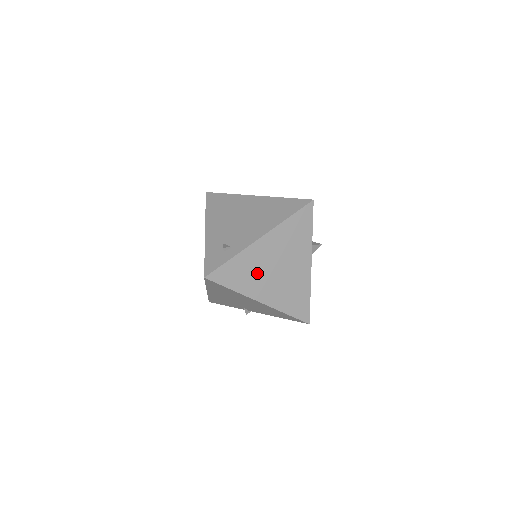
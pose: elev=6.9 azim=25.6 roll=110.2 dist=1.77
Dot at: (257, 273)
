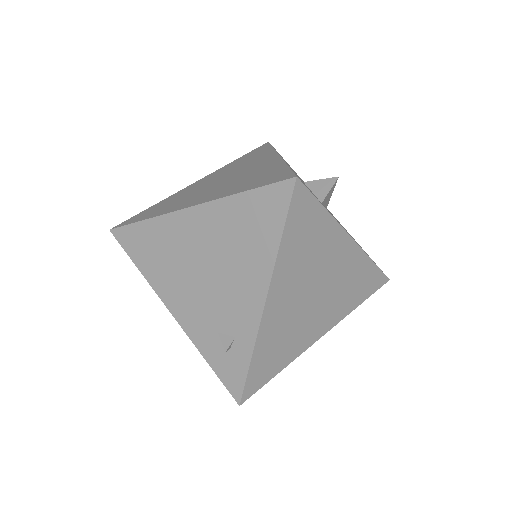
Dot at: (294, 328)
